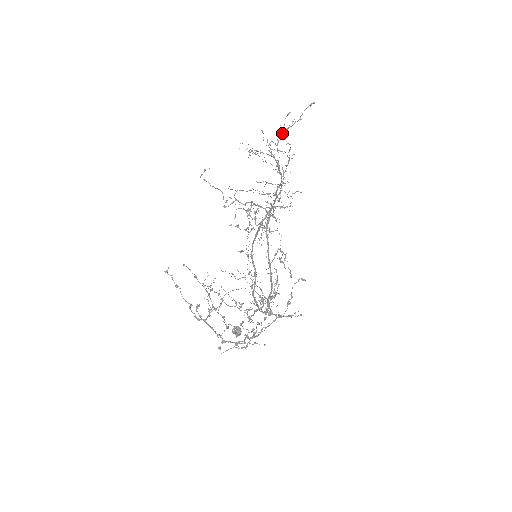
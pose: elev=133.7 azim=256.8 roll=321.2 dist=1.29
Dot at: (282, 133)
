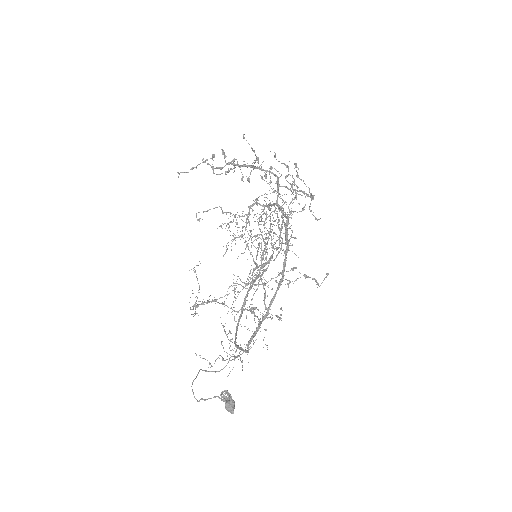
Dot at: (261, 221)
